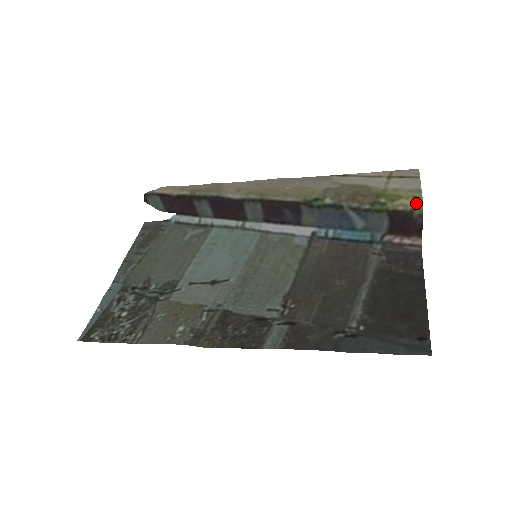
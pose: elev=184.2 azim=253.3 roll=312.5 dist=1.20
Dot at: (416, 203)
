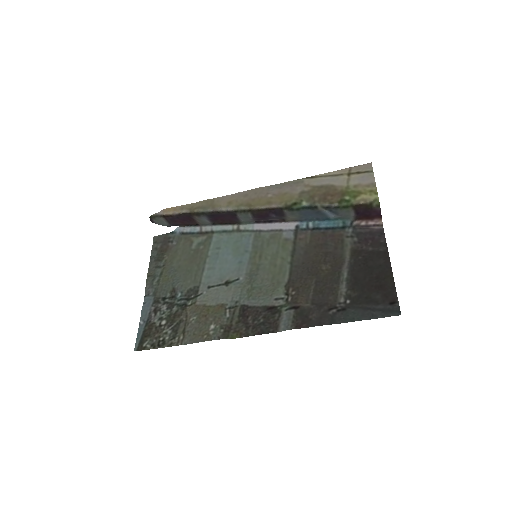
Dot at: (373, 197)
